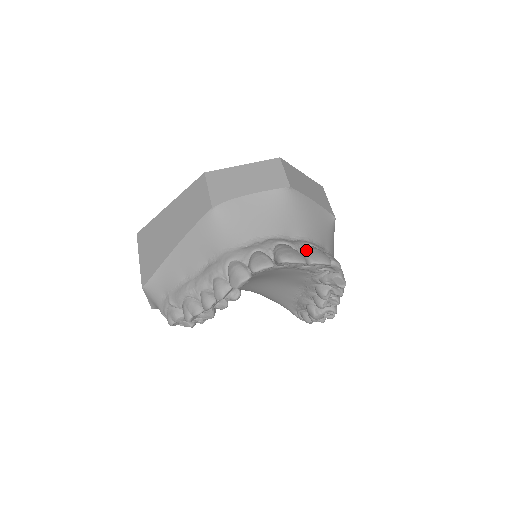
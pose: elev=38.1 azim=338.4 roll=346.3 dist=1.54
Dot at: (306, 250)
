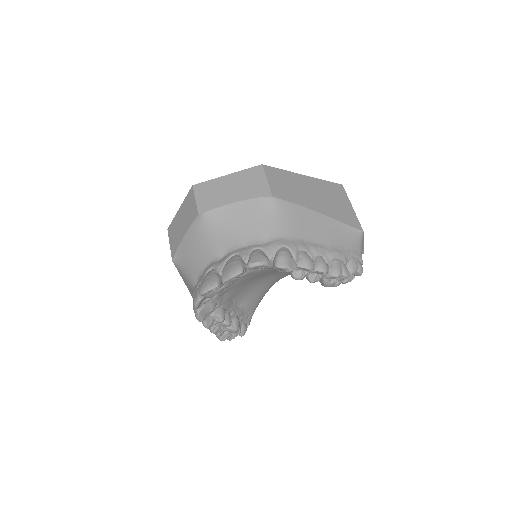
Dot at: (223, 268)
